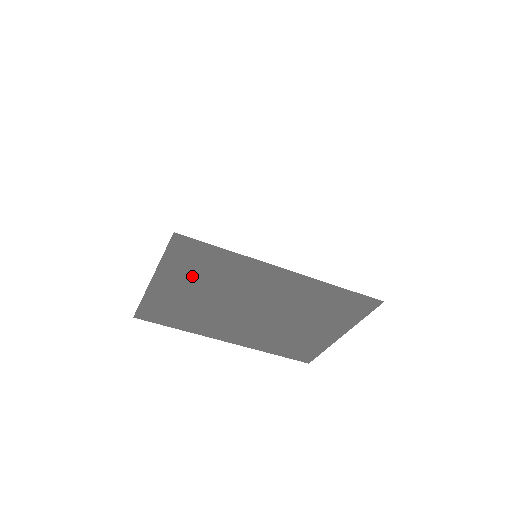
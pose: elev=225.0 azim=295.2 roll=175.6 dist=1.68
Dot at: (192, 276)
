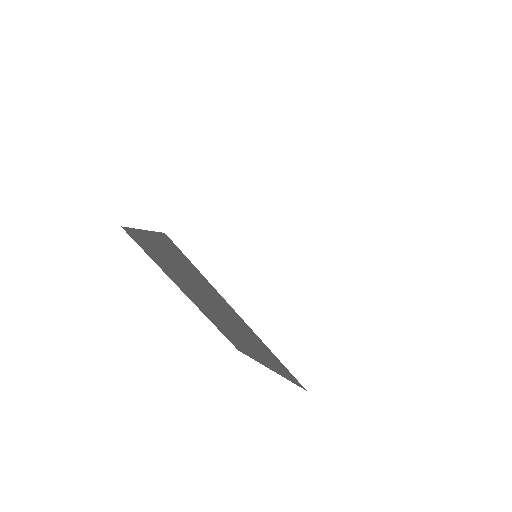
Dot at: (171, 256)
